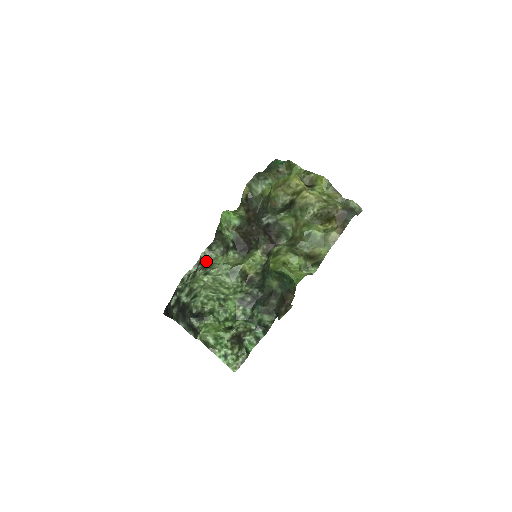
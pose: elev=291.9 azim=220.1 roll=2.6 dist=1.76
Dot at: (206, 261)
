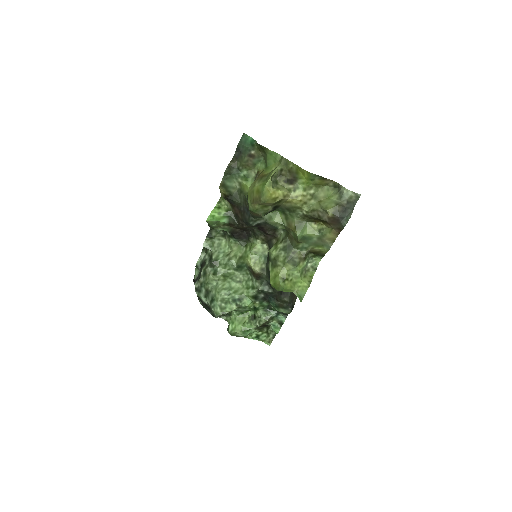
Dot at: (211, 251)
